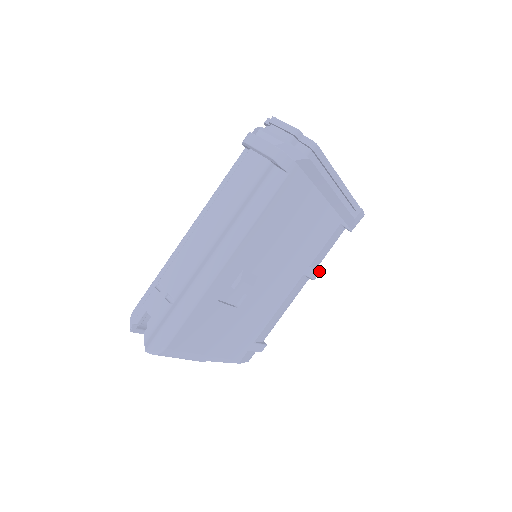
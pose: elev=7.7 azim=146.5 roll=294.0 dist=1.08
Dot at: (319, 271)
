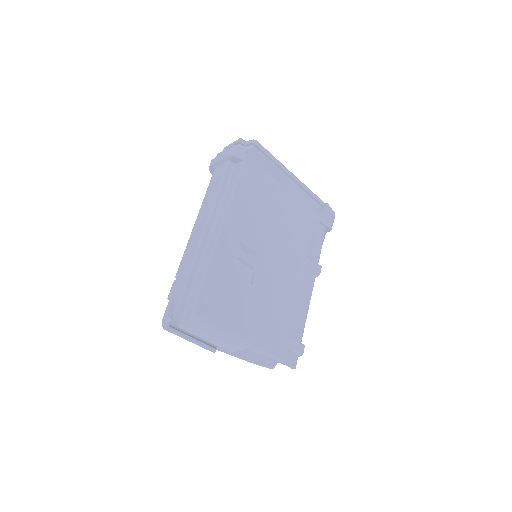
Dot at: (320, 266)
